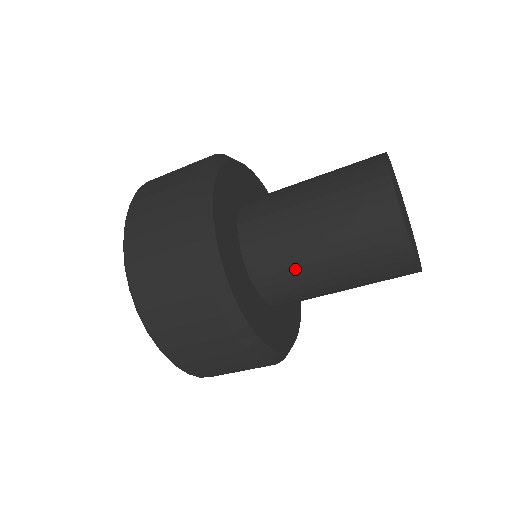
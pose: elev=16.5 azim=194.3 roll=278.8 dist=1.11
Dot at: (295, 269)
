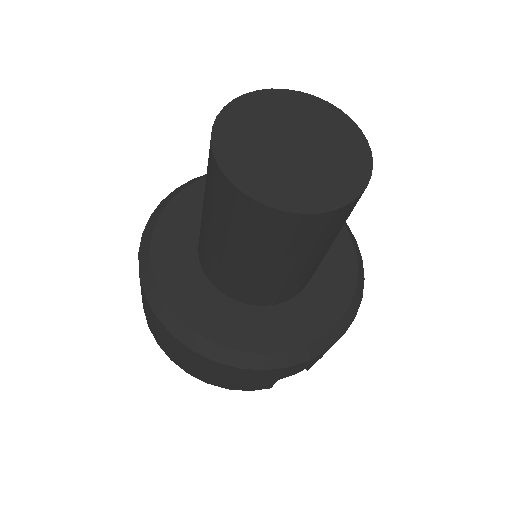
Dot at: (223, 266)
